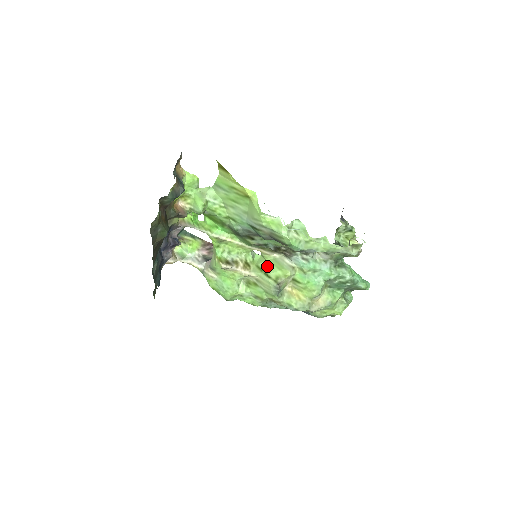
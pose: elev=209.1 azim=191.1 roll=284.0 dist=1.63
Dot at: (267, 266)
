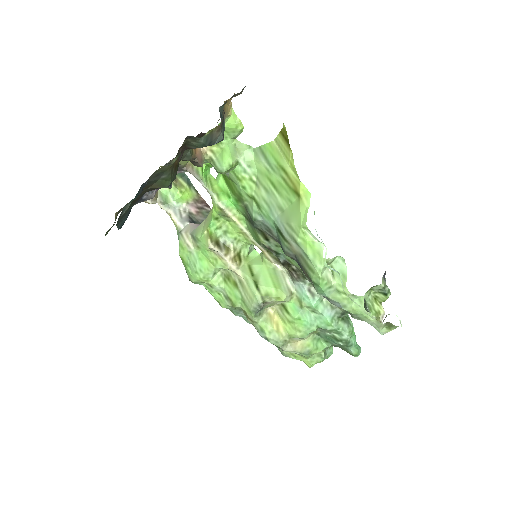
Dot at: (262, 273)
